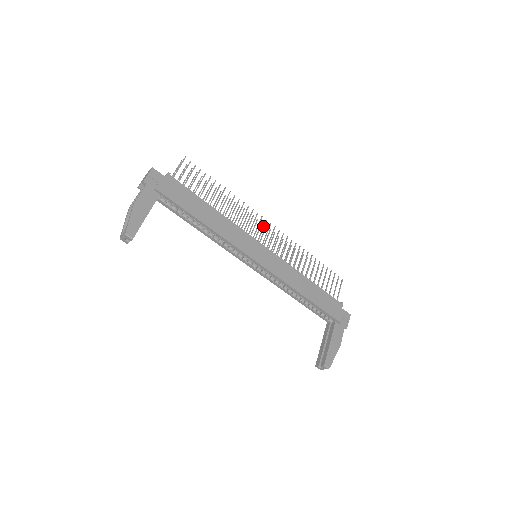
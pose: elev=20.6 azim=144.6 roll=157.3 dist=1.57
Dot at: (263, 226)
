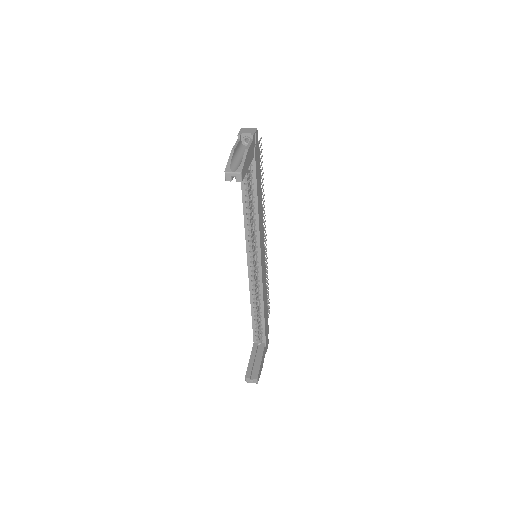
Dot at: occluded
